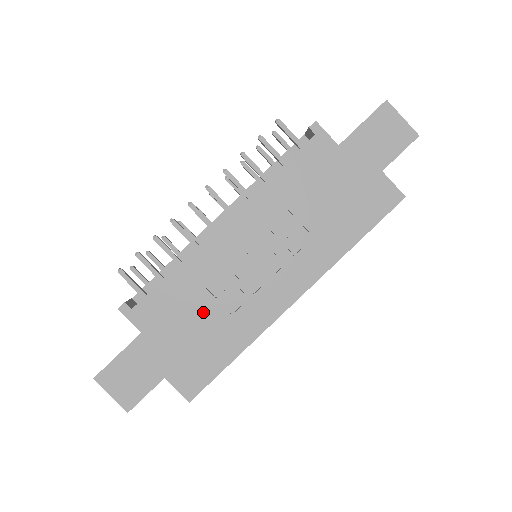
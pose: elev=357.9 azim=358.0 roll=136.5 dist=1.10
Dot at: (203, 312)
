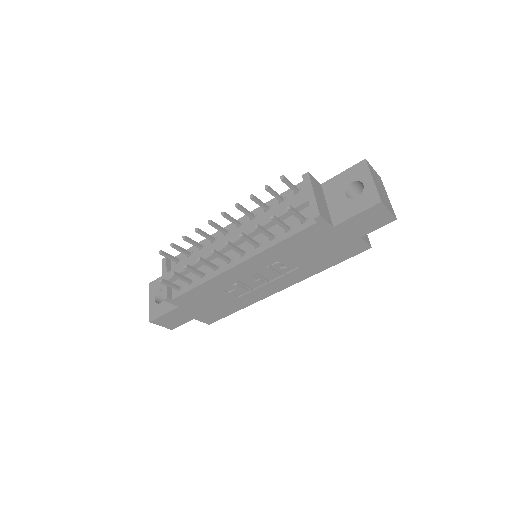
Dot at: (220, 298)
